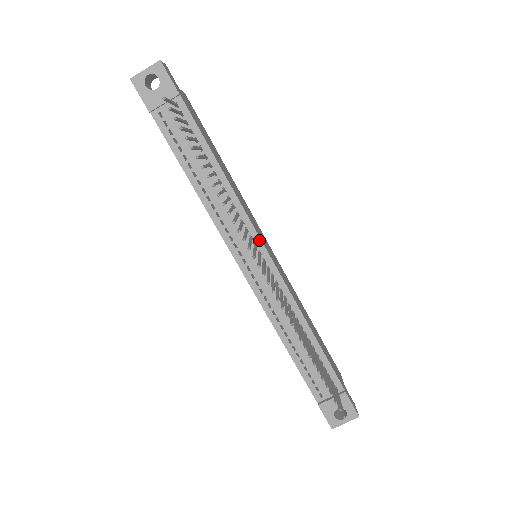
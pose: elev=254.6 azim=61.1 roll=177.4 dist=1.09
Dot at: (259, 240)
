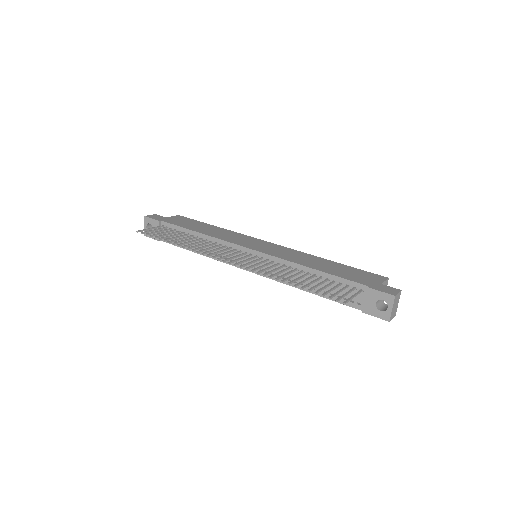
Dot at: (240, 247)
